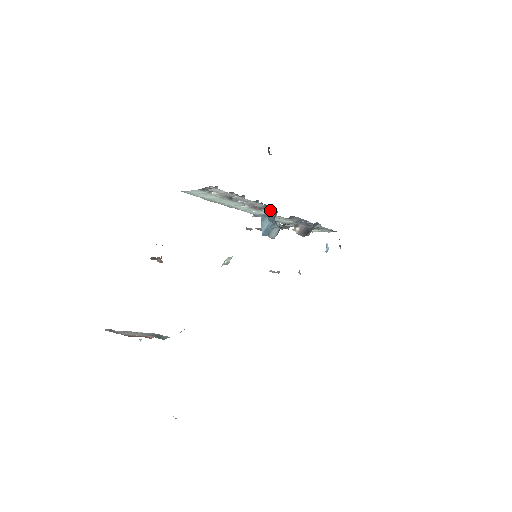
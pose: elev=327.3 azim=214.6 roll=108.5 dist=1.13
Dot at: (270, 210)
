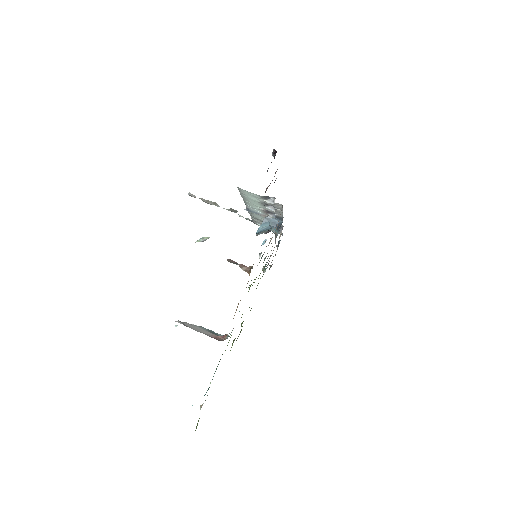
Dot at: (277, 218)
